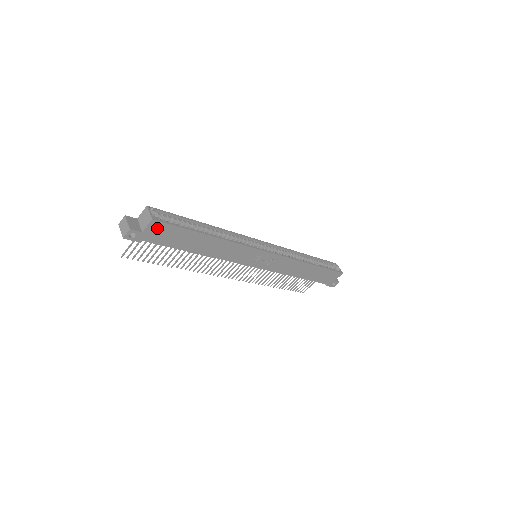
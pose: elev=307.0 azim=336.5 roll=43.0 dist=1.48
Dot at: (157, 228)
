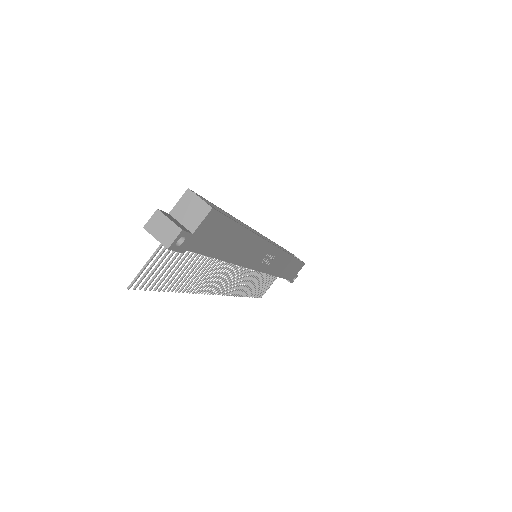
Dot at: (209, 224)
